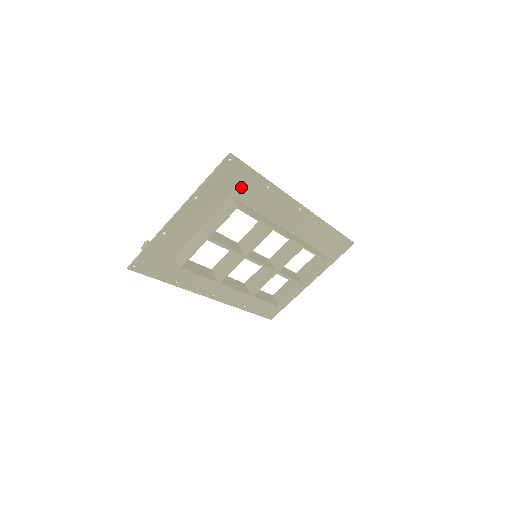
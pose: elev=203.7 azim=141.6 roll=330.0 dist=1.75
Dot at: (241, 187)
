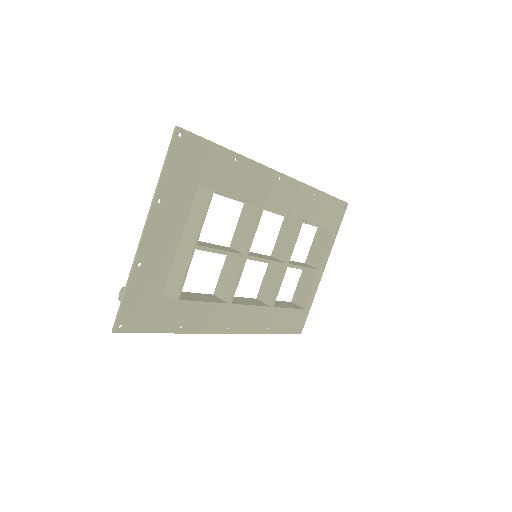
Dot at: (206, 169)
